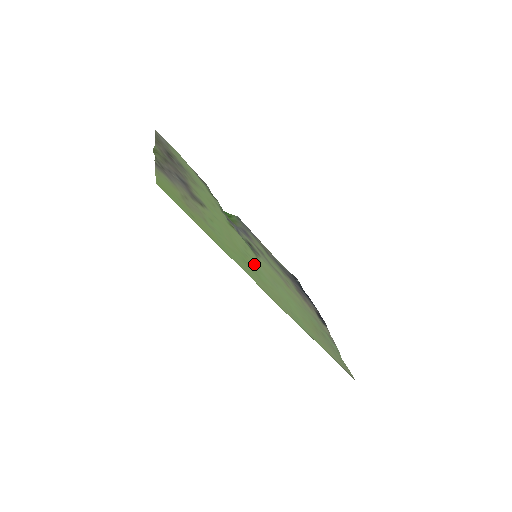
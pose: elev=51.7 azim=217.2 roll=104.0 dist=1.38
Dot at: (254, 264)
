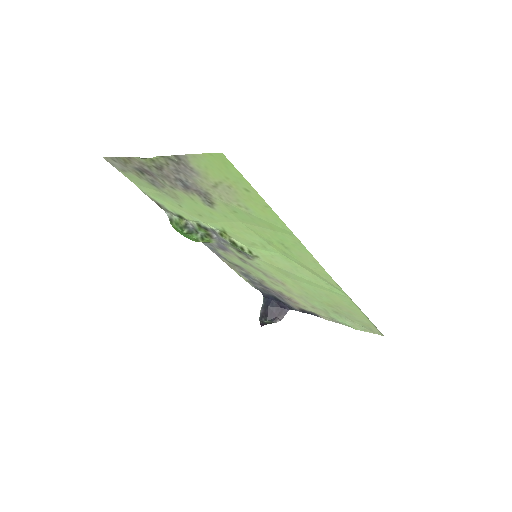
Dot at: (277, 251)
